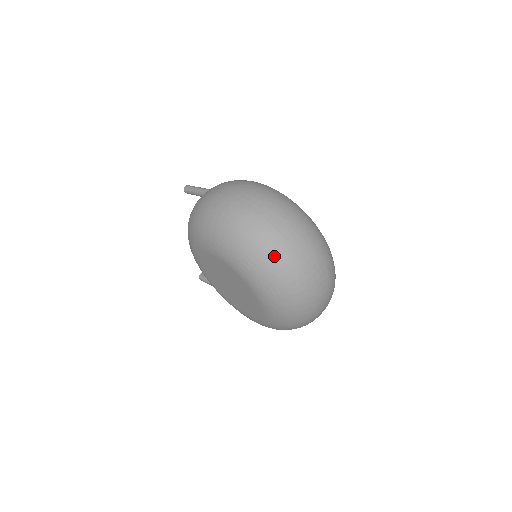
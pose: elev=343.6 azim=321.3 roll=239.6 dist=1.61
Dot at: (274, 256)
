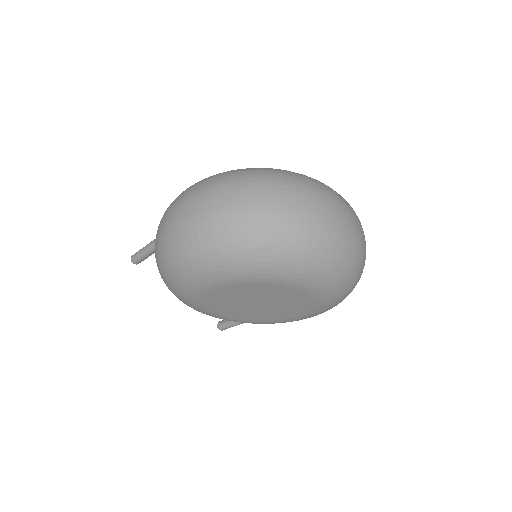
Dot at: (280, 230)
